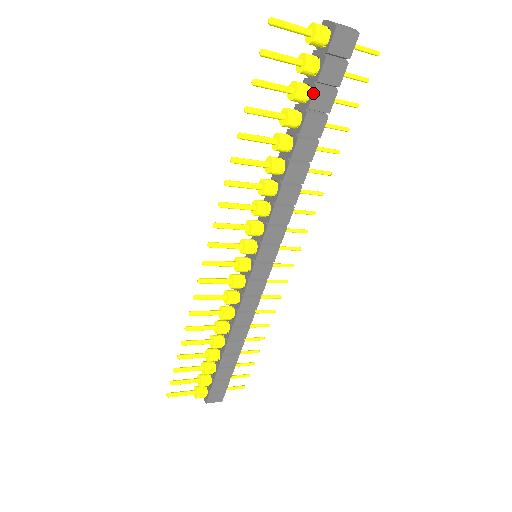
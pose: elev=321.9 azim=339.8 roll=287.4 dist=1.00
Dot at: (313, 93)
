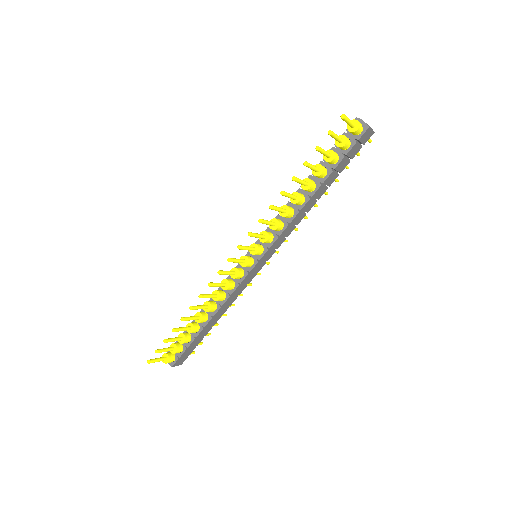
Dot at: (341, 161)
